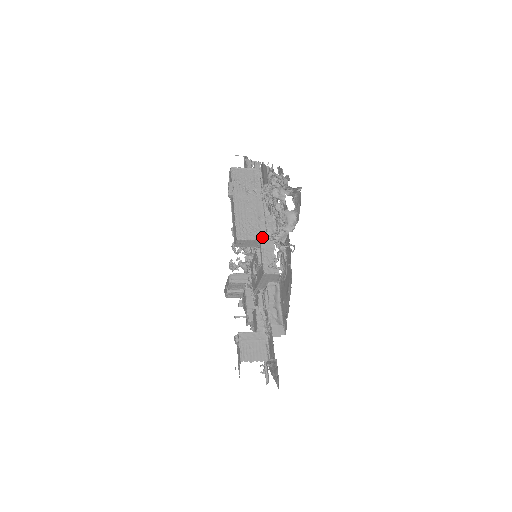
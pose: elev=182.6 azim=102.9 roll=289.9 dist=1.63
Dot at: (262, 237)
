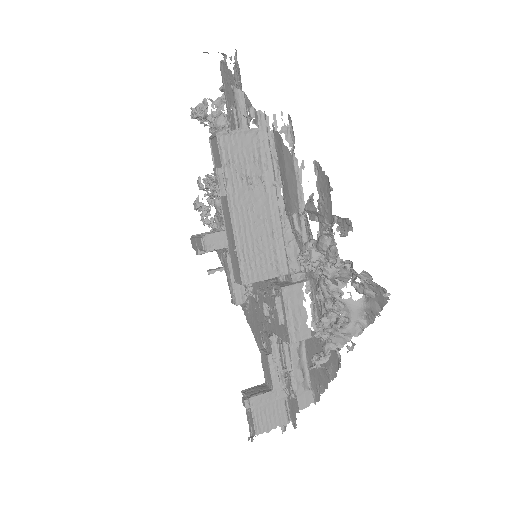
Dot at: (280, 271)
